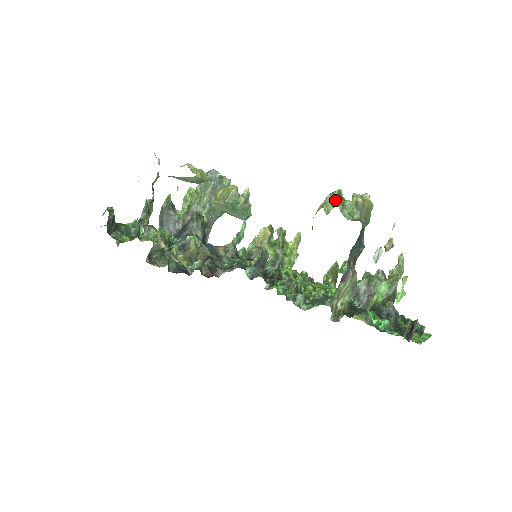
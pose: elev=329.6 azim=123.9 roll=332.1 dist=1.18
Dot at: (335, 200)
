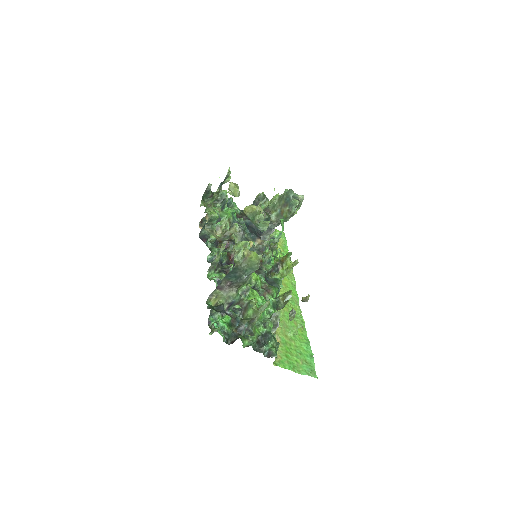
Dot at: (240, 245)
